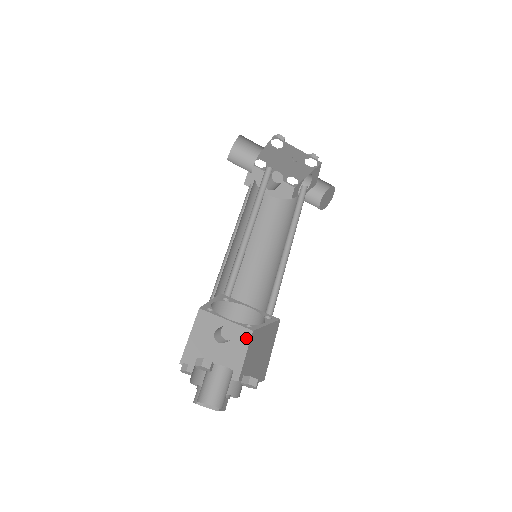
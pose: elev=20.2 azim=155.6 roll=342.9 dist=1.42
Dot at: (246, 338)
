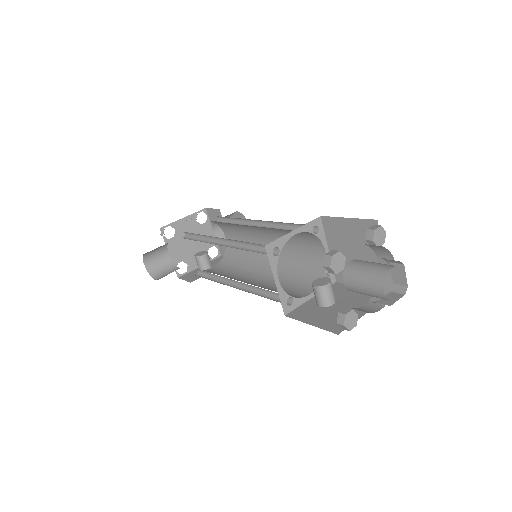
Dot at: (341, 287)
